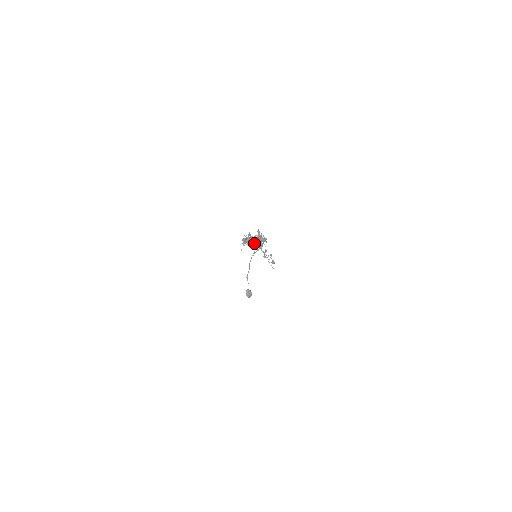
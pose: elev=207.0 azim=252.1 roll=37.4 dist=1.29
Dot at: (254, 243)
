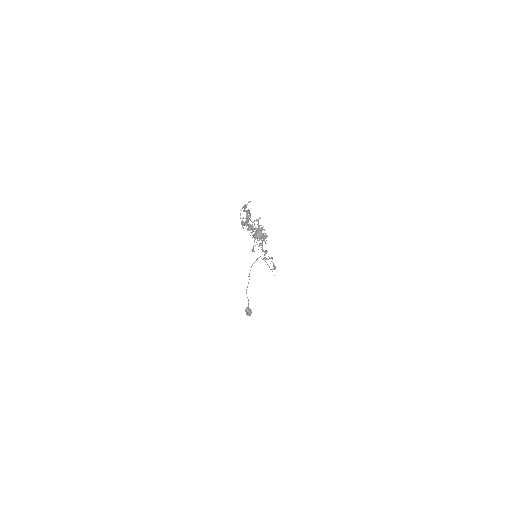
Dot at: (254, 237)
